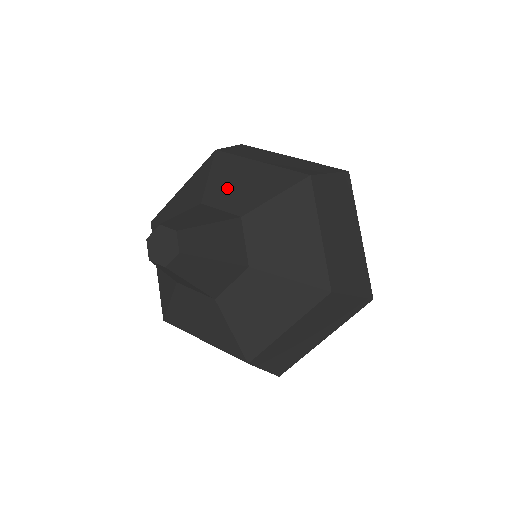
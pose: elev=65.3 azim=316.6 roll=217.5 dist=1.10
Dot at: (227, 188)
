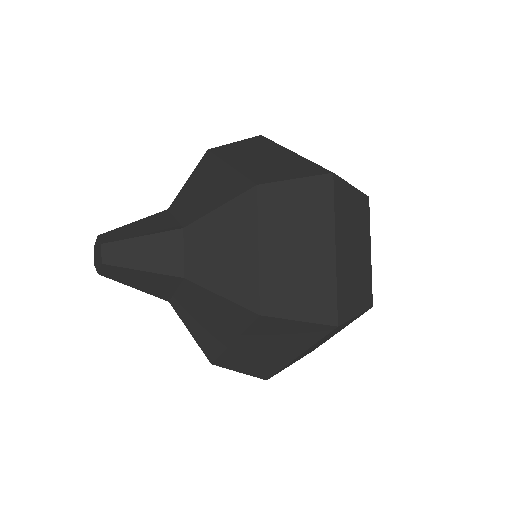
Dot at: (191, 194)
